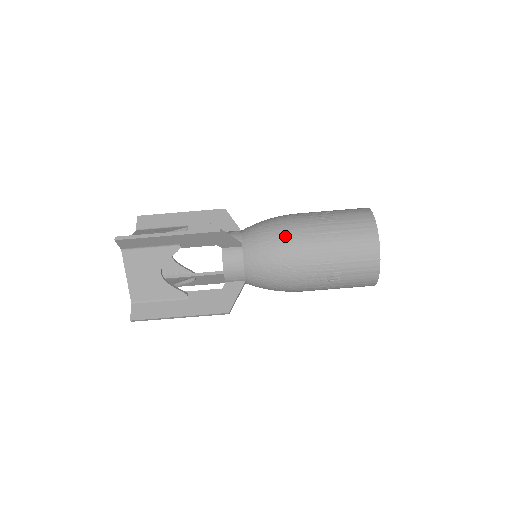
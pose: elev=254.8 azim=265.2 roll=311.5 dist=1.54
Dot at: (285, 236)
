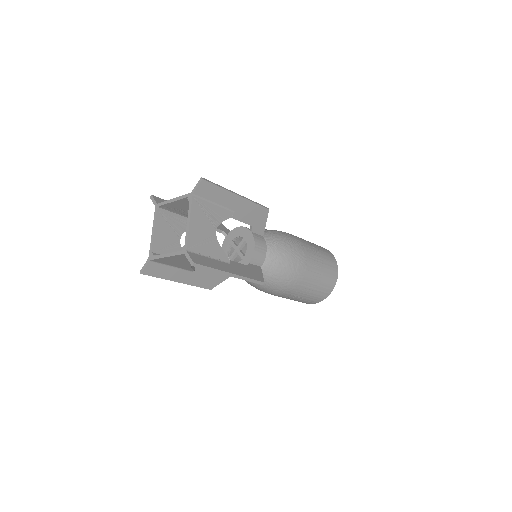
Dot at: (288, 282)
